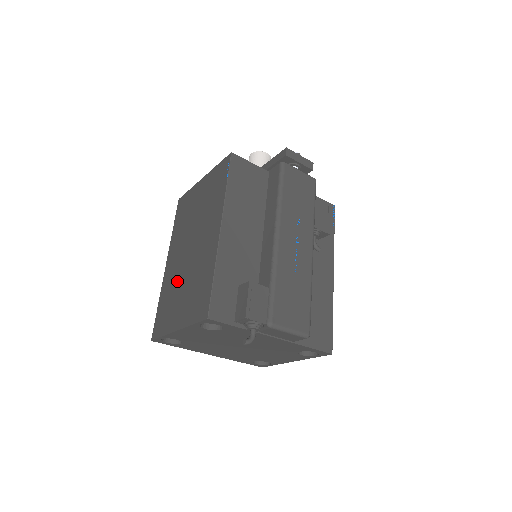
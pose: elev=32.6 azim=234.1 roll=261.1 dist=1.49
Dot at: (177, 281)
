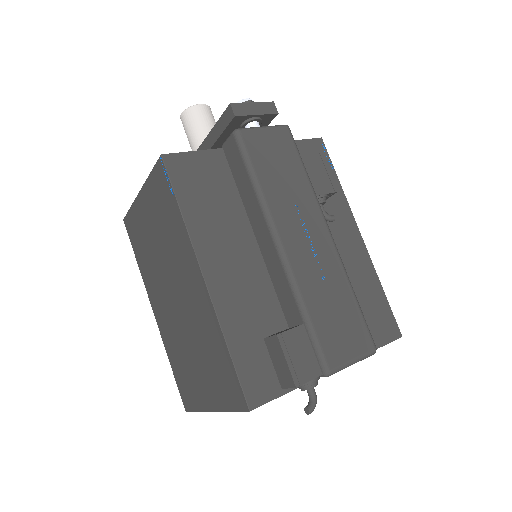
Dot at: (180, 341)
